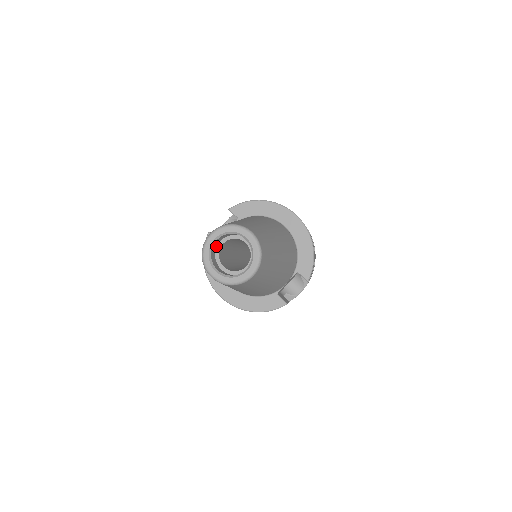
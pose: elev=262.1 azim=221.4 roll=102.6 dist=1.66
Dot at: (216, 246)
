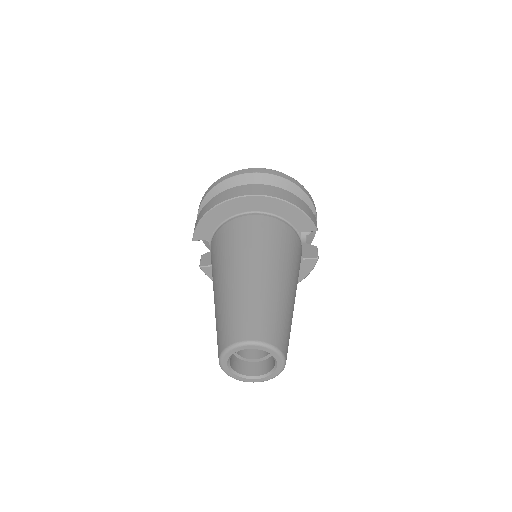
Dot at: (232, 355)
